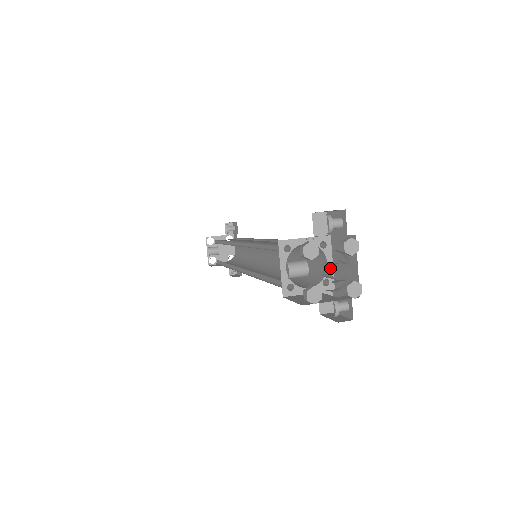
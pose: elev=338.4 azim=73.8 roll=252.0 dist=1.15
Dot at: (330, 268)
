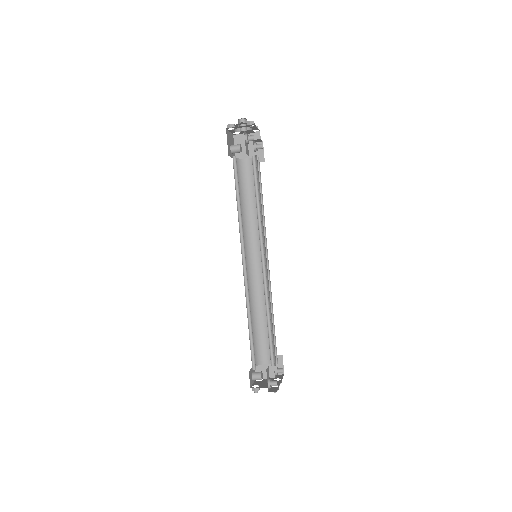
Dot at: (240, 122)
